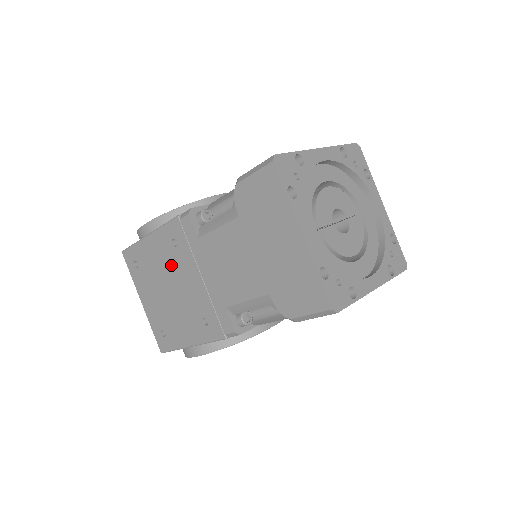
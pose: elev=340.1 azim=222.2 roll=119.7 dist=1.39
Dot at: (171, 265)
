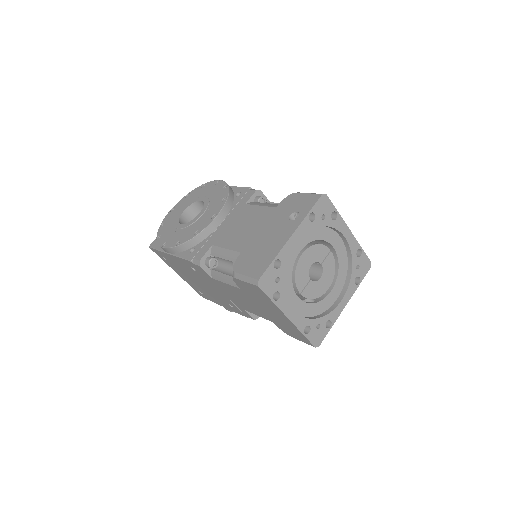
Dot at: (195, 275)
